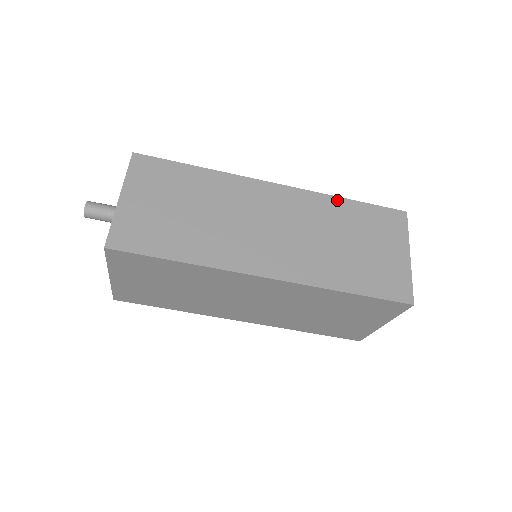
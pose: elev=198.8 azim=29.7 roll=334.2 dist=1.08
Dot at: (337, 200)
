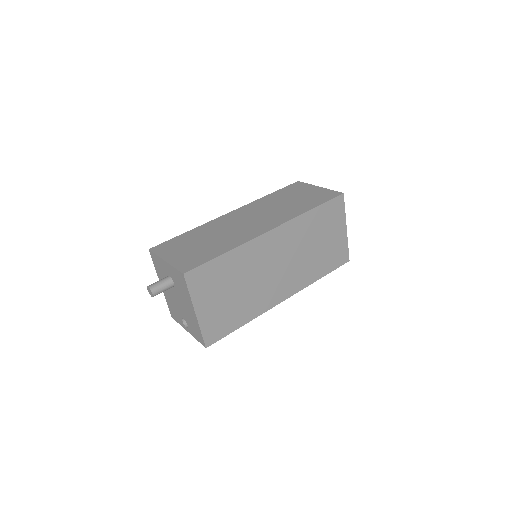
Dot at: (264, 198)
